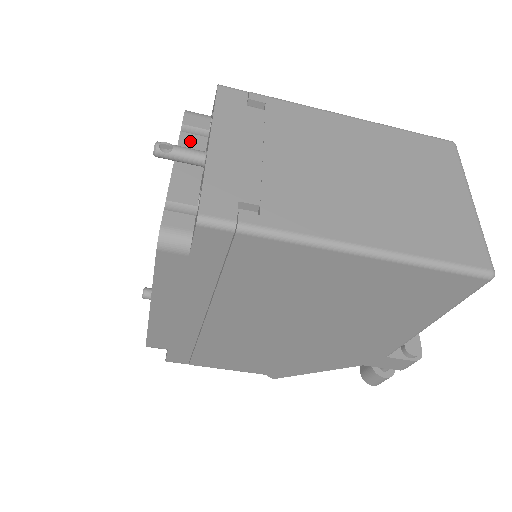
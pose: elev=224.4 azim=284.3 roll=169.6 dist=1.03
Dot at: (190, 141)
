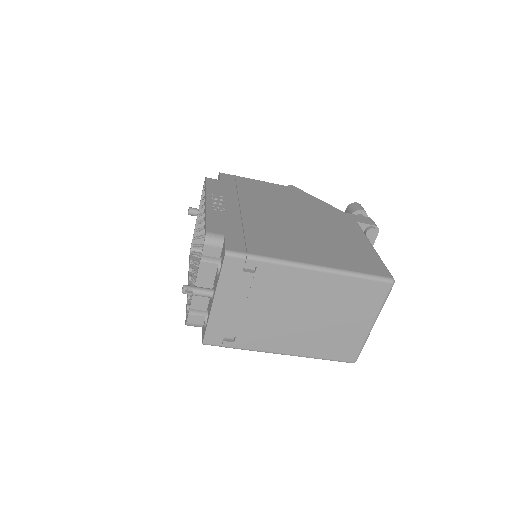
Dot at: (206, 268)
